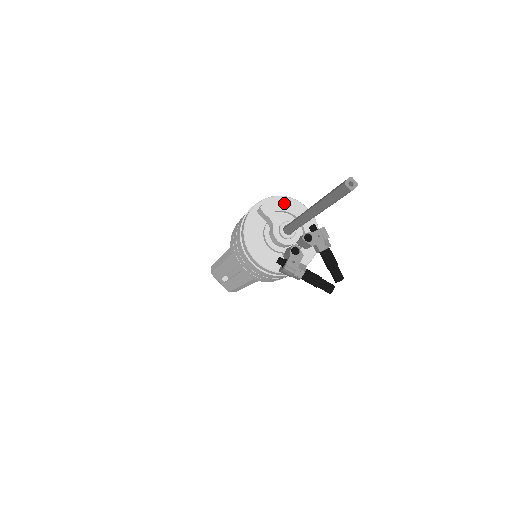
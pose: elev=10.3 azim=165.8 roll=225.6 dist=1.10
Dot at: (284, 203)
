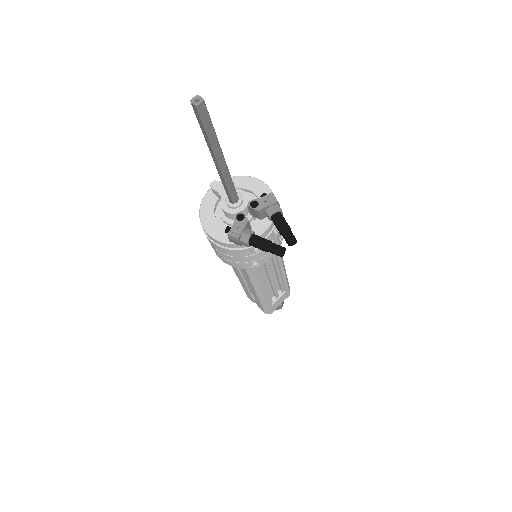
Dot at: (240, 181)
